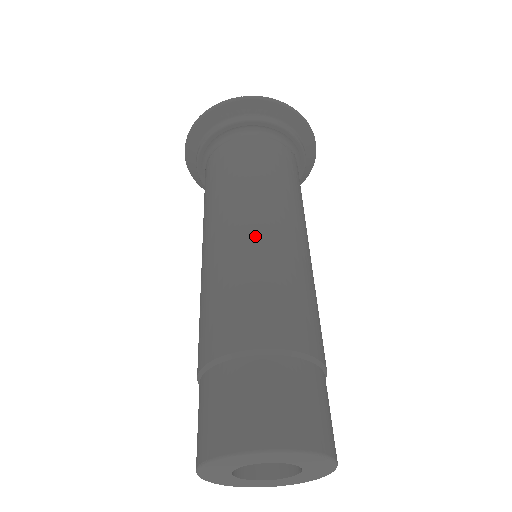
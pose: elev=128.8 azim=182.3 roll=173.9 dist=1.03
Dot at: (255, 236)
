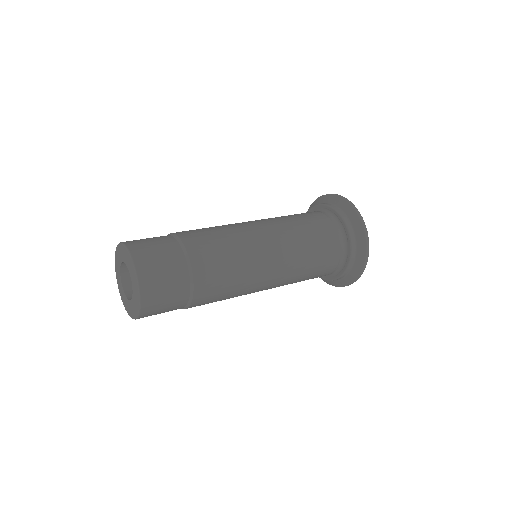
Dot at: (254, 231)
